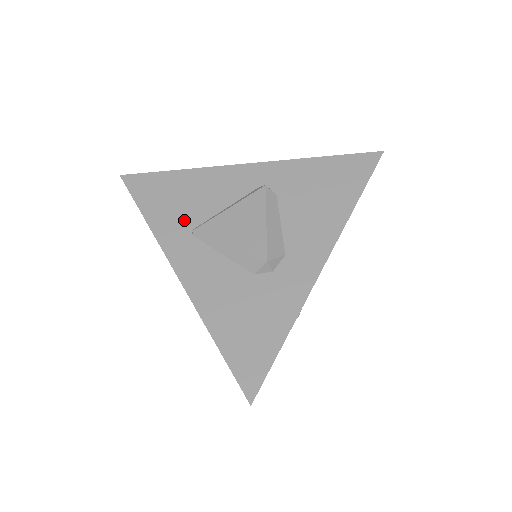
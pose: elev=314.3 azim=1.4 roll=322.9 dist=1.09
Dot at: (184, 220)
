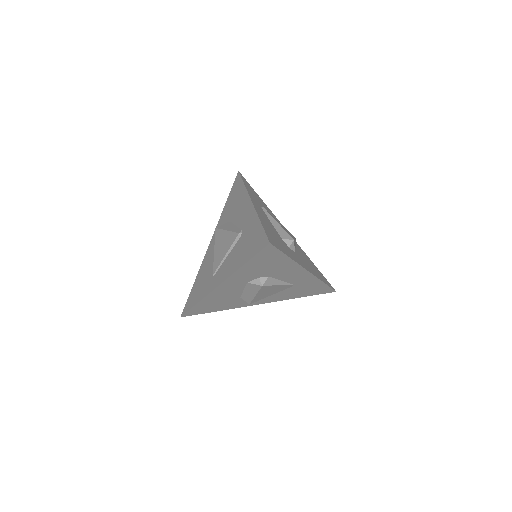
Dot at: (259, 203)
